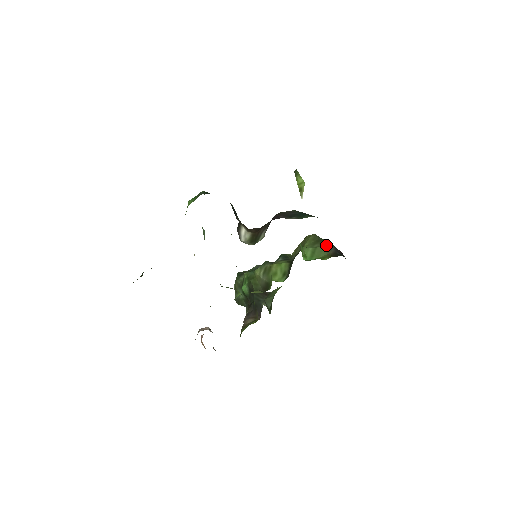
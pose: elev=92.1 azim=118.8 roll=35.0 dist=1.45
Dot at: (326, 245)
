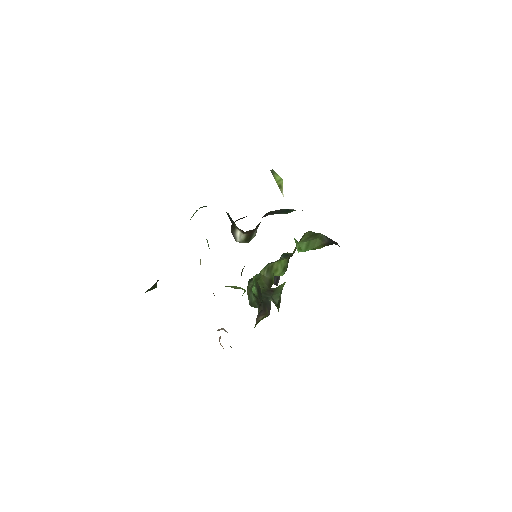
Dot at: (319, 237)
